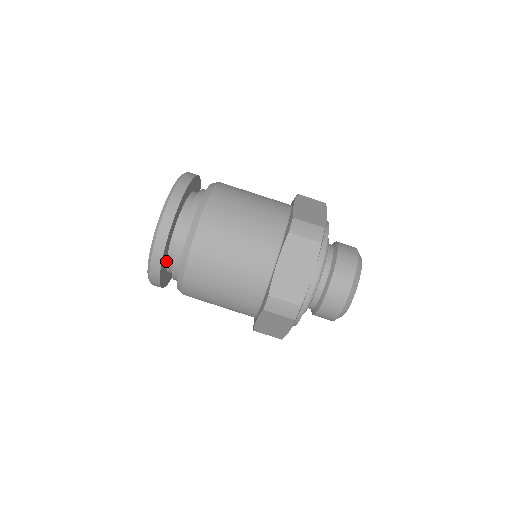
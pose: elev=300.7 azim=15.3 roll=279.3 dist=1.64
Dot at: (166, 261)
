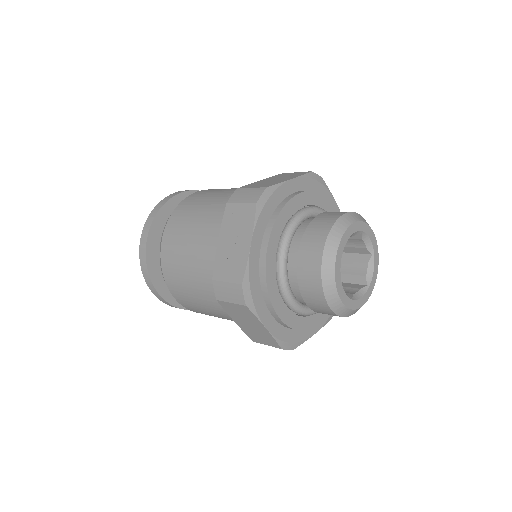
Dot at: occluded
